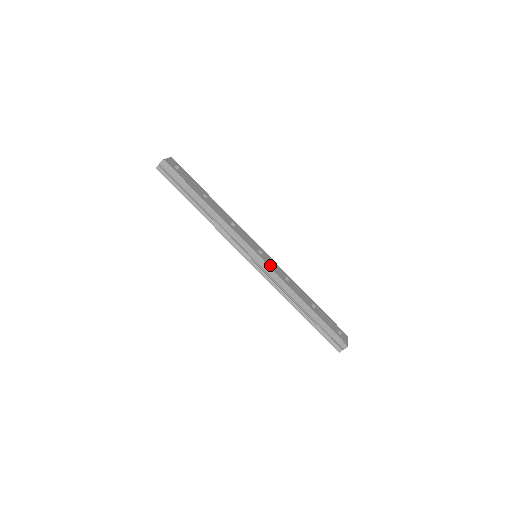
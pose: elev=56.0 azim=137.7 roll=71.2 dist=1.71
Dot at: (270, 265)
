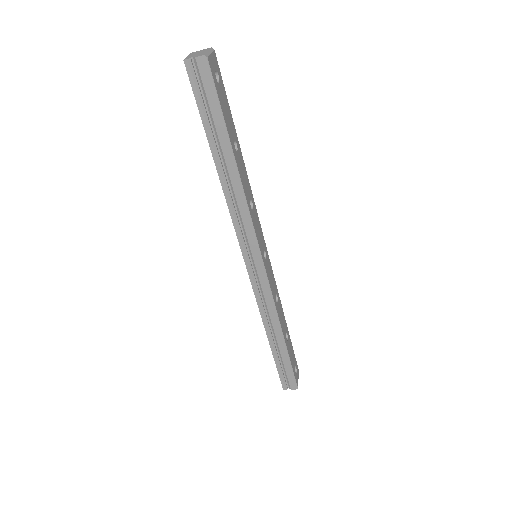
Dot at: (269, 278)
